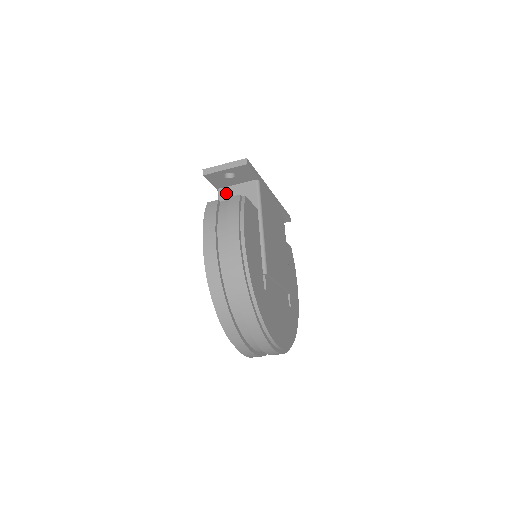
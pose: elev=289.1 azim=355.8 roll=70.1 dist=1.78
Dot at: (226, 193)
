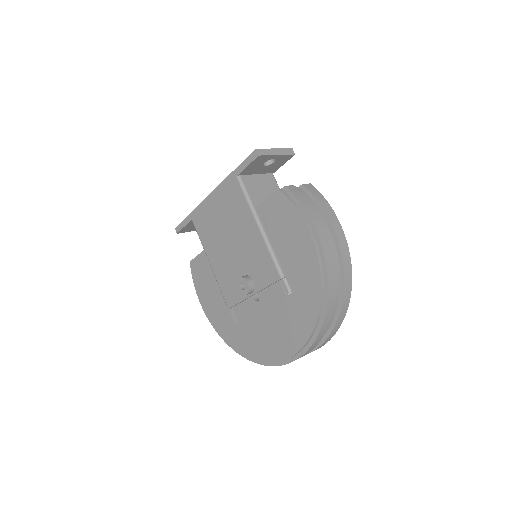
Dot at: (250, 182)
